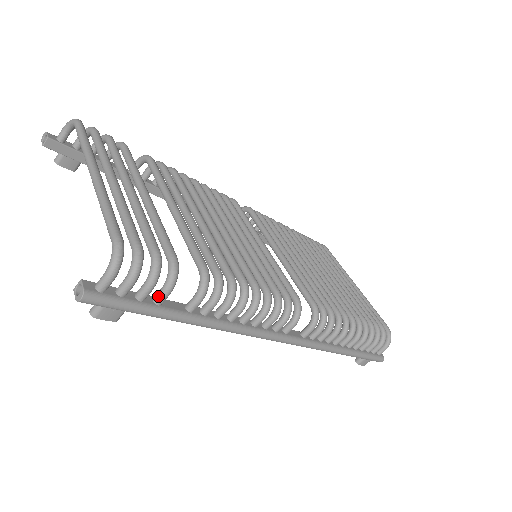
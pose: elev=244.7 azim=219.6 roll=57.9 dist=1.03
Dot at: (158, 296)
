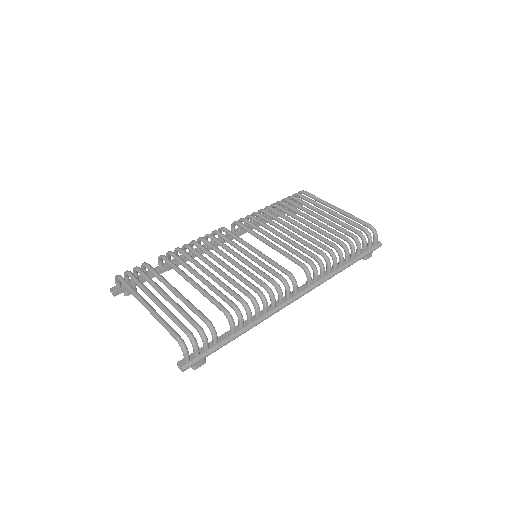
Dot at: (213, 341)
